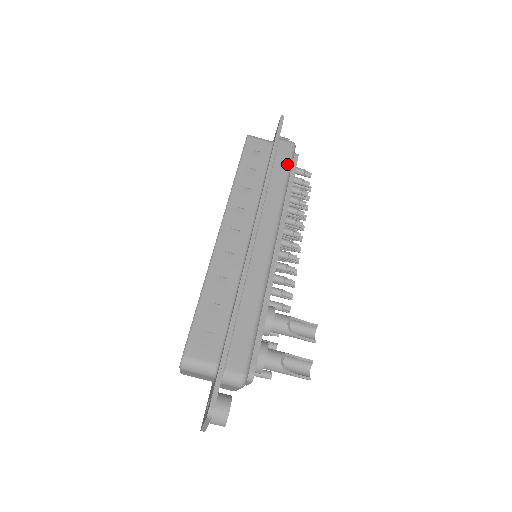
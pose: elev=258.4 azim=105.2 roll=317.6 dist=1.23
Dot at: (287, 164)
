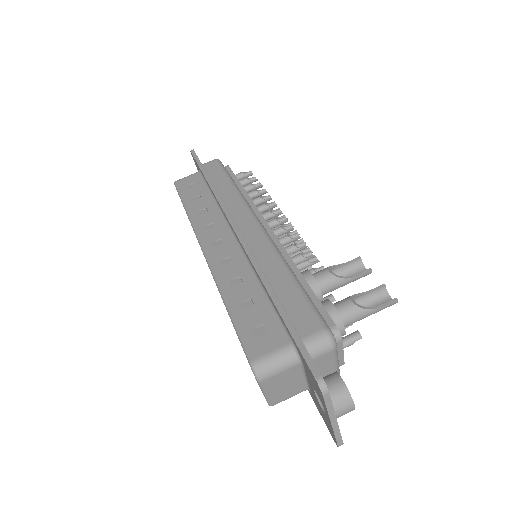
Dot at: (222, 172)
